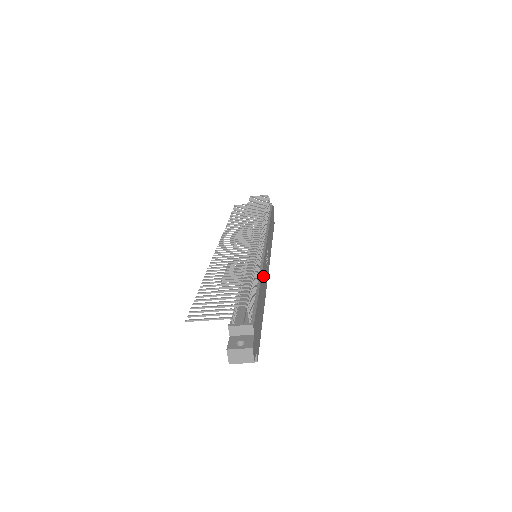
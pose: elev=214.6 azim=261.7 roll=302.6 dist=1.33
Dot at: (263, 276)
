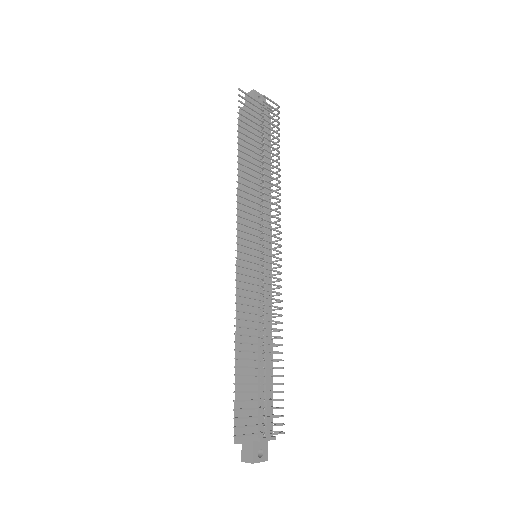
Dot at: occluded
